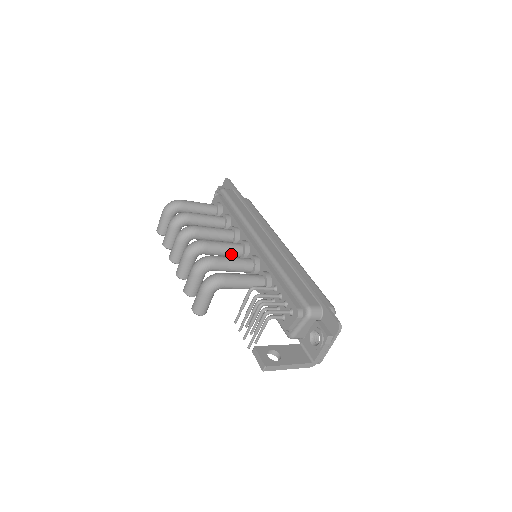
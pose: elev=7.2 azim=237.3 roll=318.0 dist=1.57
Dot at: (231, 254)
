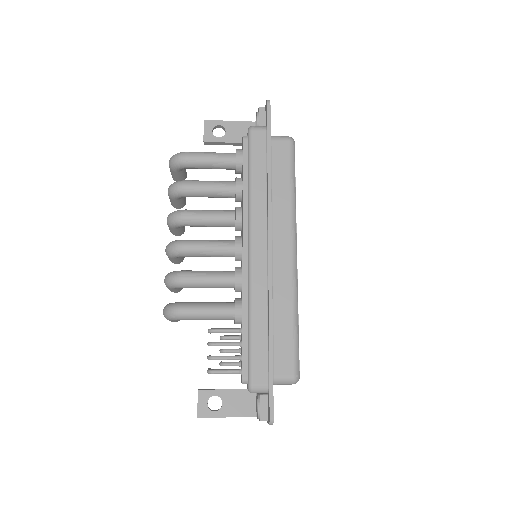
Dot at: (220, 256)
